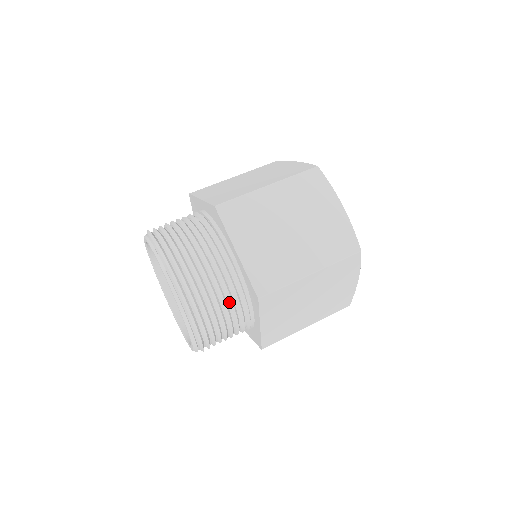
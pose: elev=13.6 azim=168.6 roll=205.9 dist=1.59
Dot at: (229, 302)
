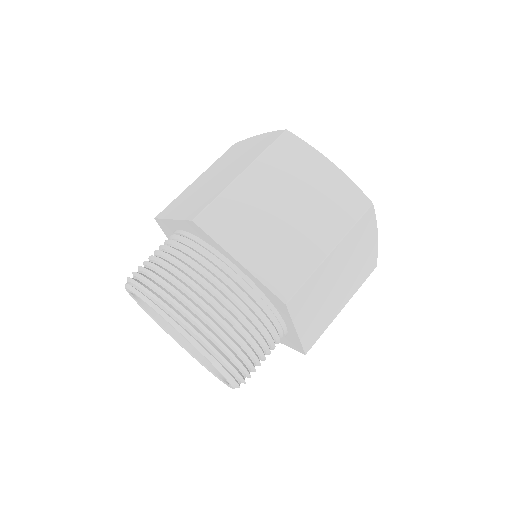
Dot at: (191, 264)
